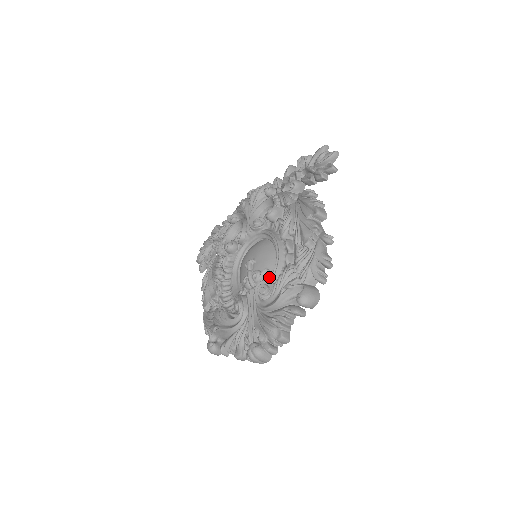
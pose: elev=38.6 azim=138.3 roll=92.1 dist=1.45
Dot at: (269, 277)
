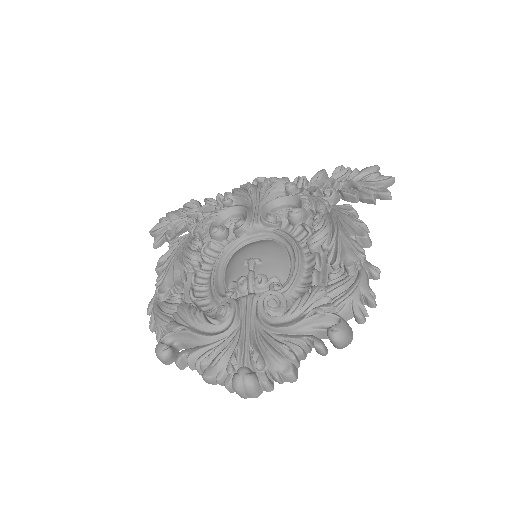
Dot at: (281, 289)
